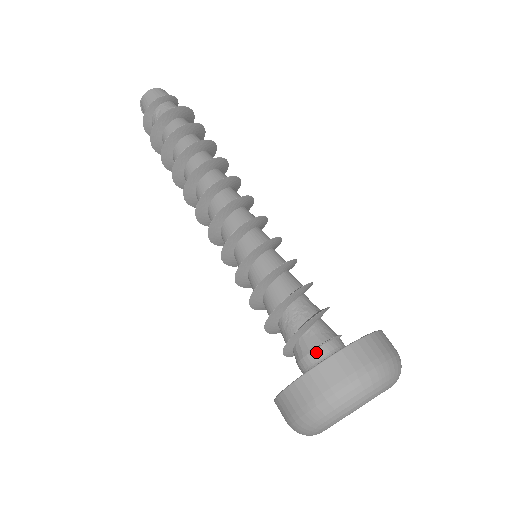
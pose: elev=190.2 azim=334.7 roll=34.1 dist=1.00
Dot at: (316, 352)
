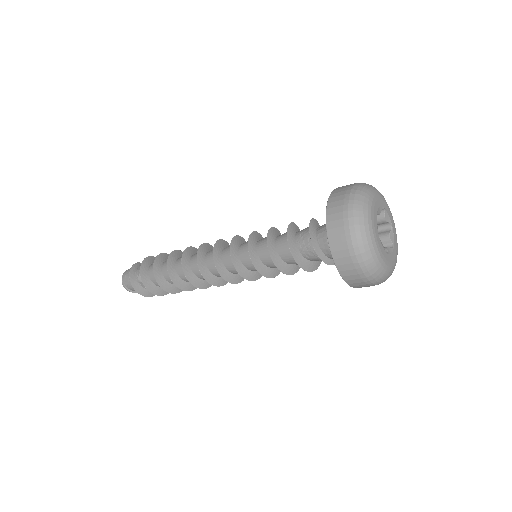
Dot at: occluded
